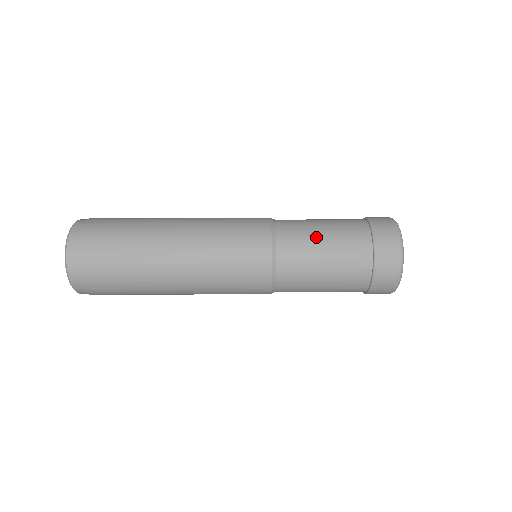
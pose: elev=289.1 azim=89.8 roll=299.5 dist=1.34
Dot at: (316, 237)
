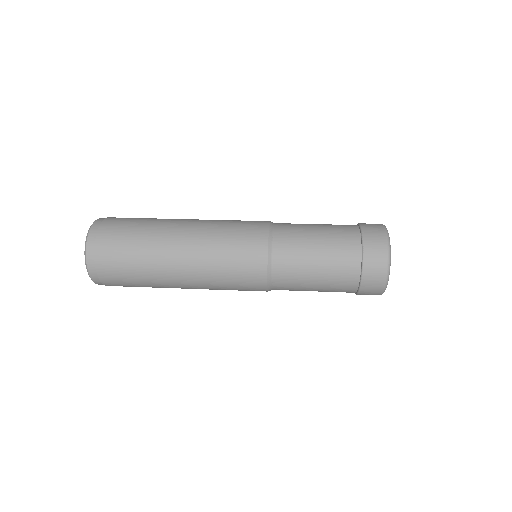
Dot at: (309, 240)
